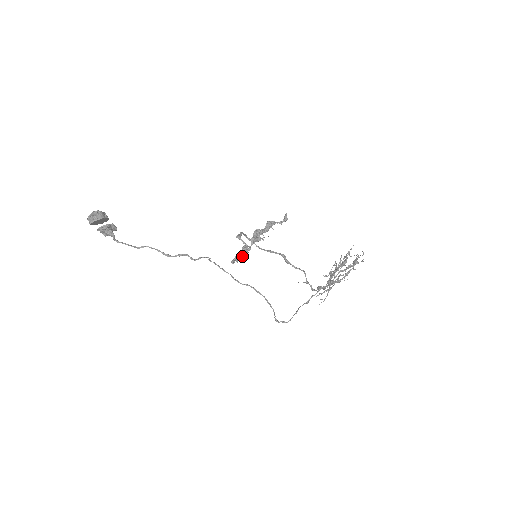
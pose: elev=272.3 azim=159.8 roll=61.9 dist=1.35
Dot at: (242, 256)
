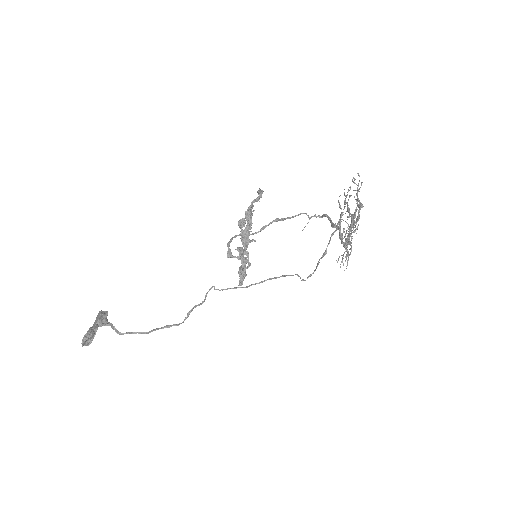
Dot at: (246, 275)
